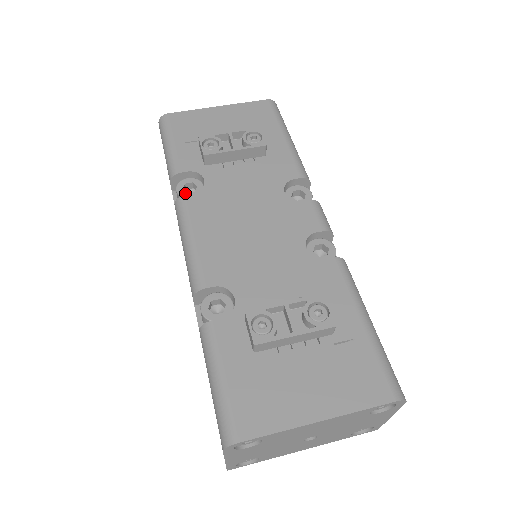
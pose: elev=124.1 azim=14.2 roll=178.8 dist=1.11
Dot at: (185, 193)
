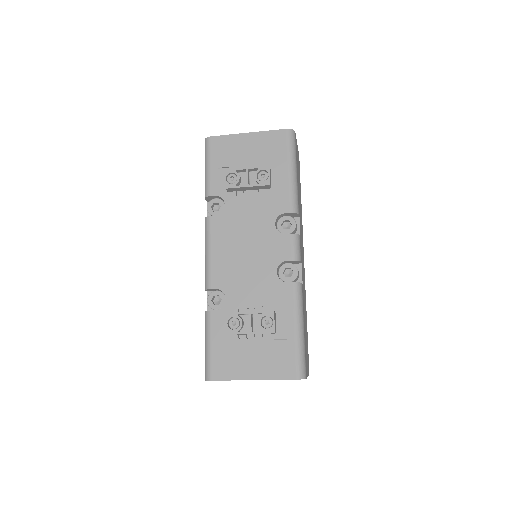
Dot at: (212, 211)
